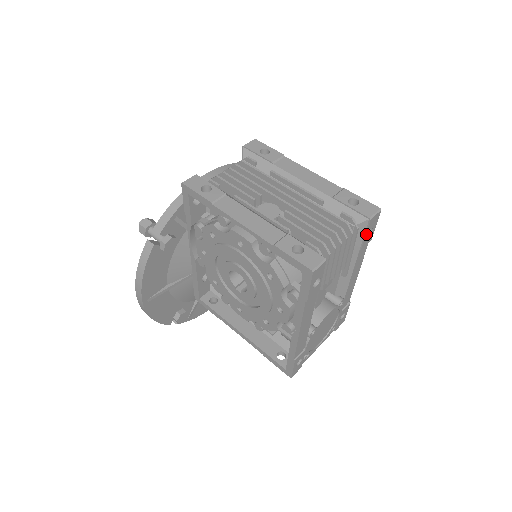
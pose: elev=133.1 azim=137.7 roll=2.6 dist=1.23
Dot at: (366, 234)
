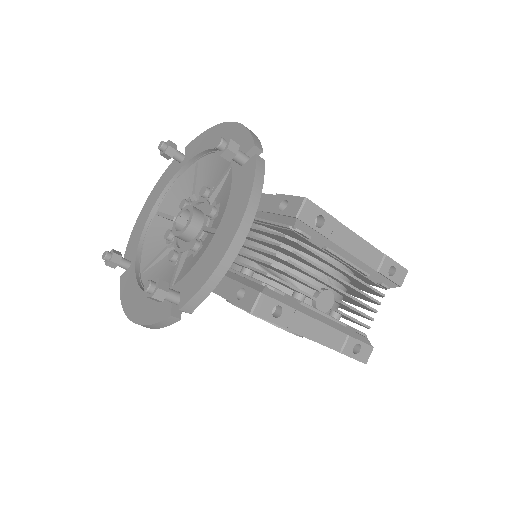
Dot at: occluded
